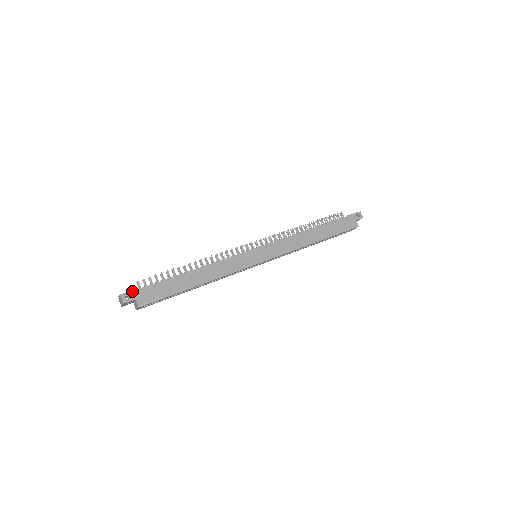
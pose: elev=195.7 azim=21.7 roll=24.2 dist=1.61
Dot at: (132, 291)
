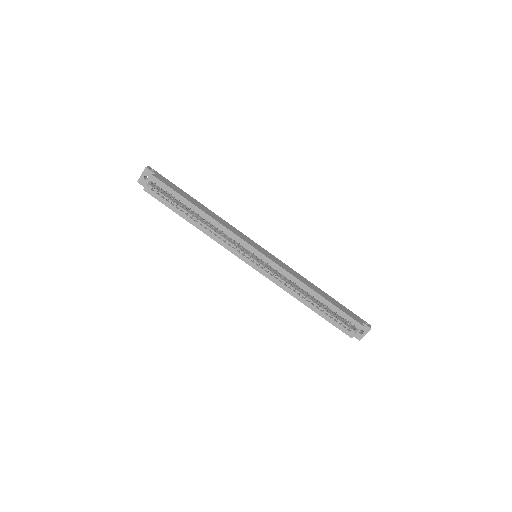
Dot at: (157, 172)
